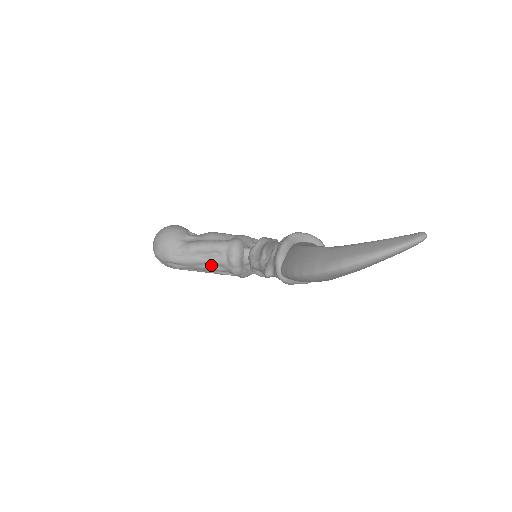
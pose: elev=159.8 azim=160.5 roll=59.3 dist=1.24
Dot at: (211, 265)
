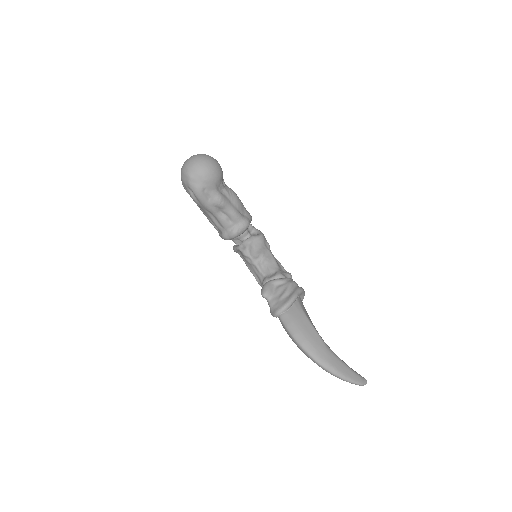
Dot at: (216, 218)
